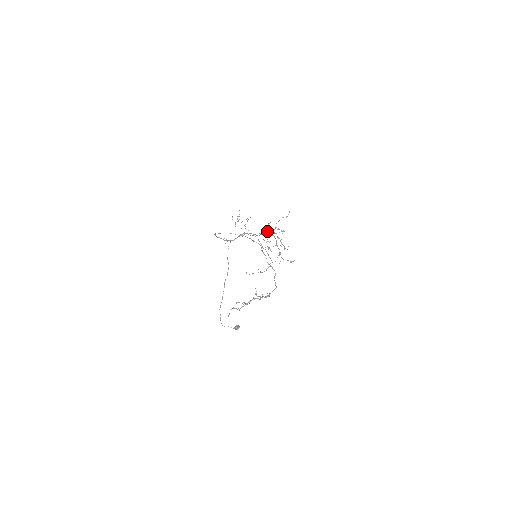
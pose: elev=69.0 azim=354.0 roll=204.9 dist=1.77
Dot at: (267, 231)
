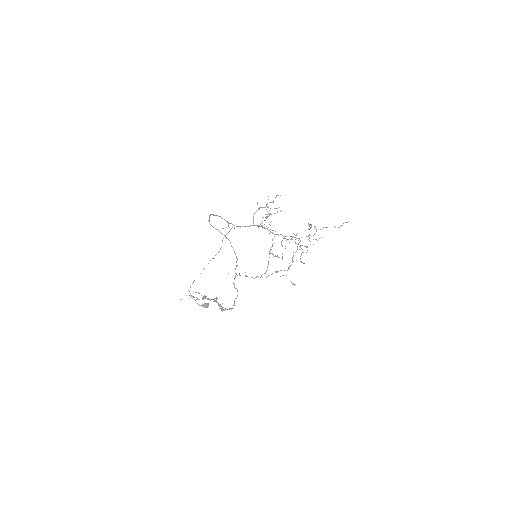
Dot at: (309, 228)
